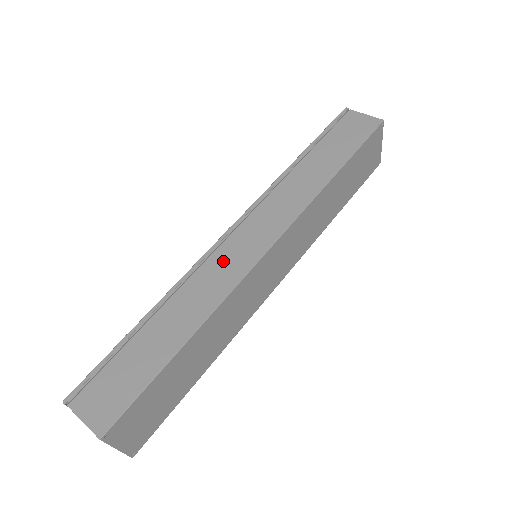
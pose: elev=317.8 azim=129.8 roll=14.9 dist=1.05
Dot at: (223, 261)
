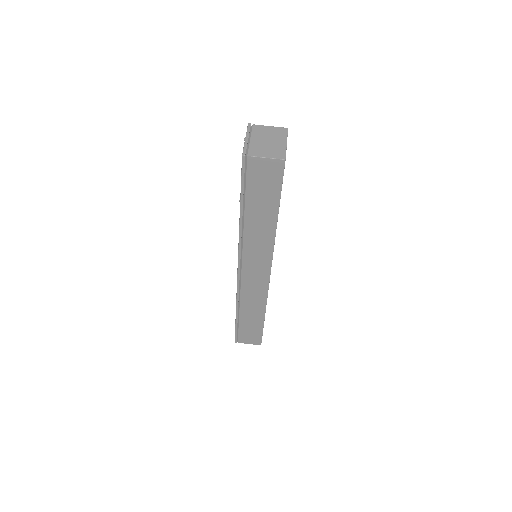
Dot at: (250, 287)
